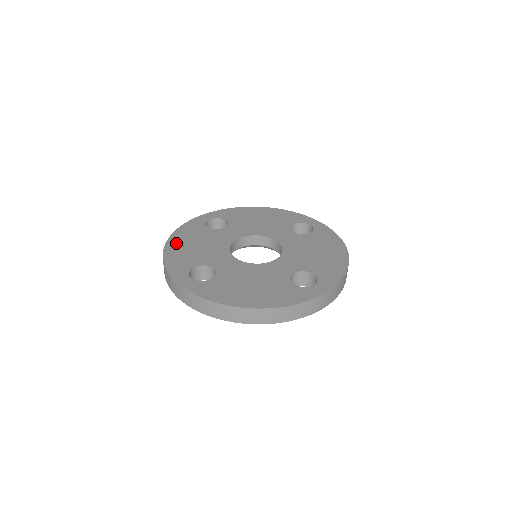
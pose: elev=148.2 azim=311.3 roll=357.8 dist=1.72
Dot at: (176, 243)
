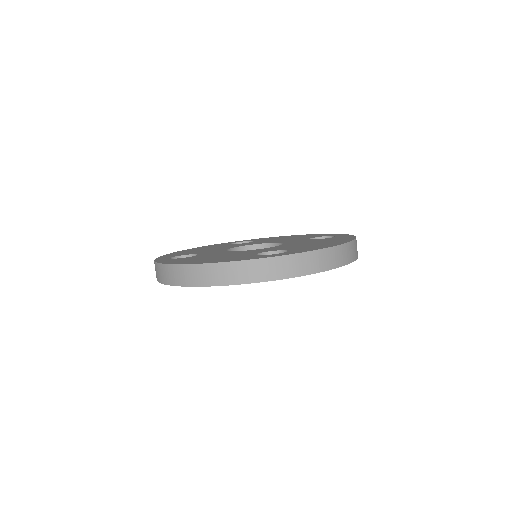
Dot at: occluded
